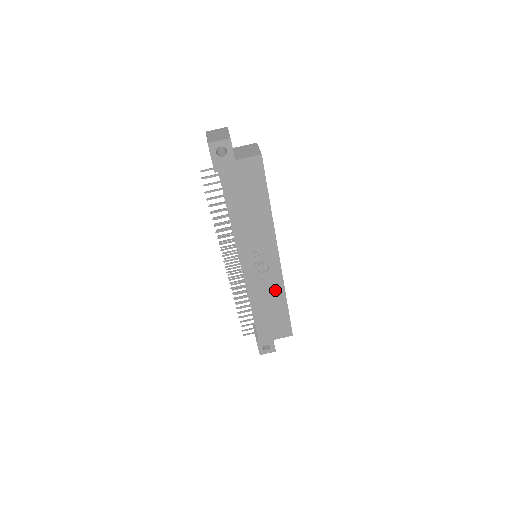
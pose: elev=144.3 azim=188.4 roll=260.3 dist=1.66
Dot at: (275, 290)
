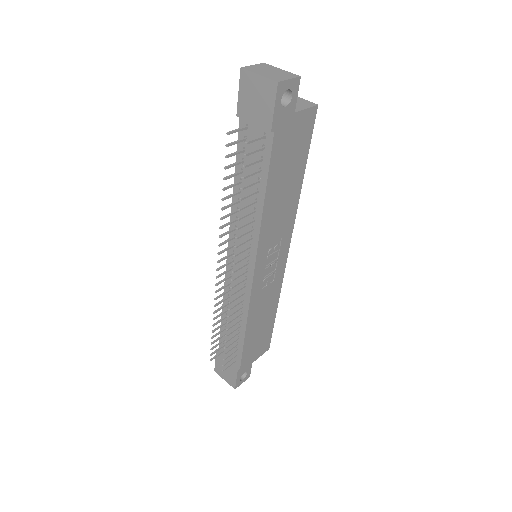
Dot at: (272, 296)
